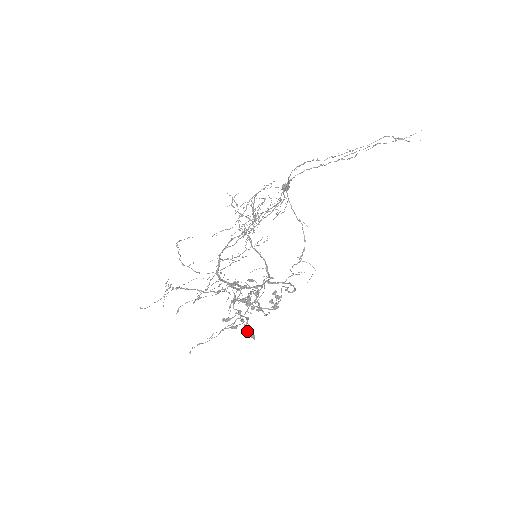
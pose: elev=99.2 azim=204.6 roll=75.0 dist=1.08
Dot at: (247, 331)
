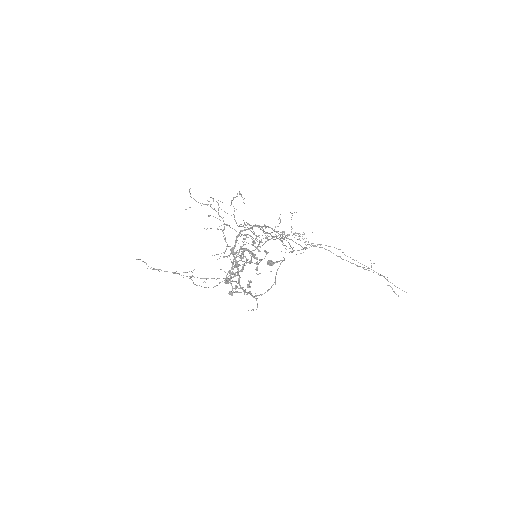
Dot at: occluded
